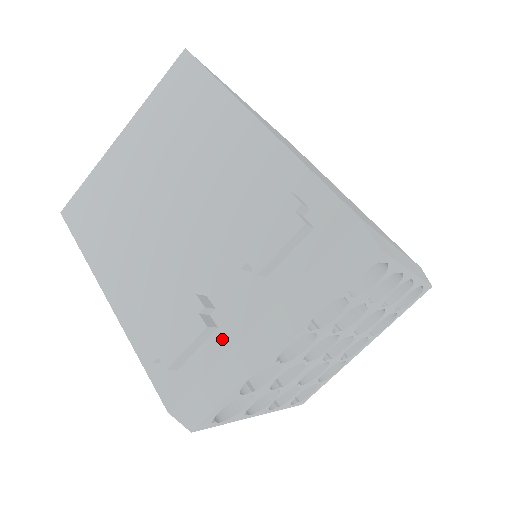
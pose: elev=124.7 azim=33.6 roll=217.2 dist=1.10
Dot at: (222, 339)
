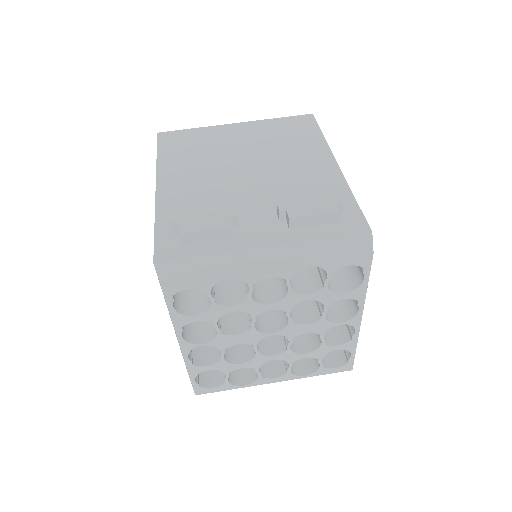
Dot at: (232, 244)
